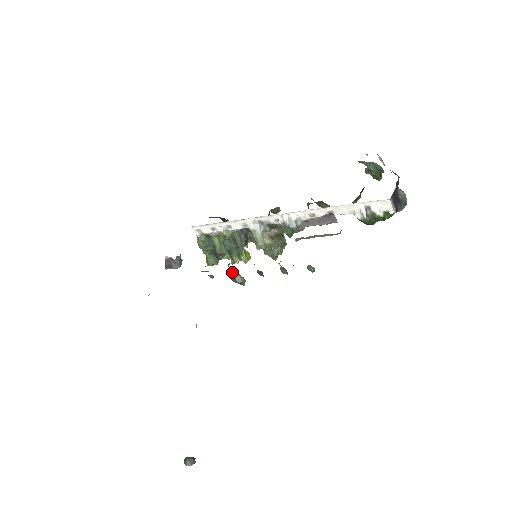
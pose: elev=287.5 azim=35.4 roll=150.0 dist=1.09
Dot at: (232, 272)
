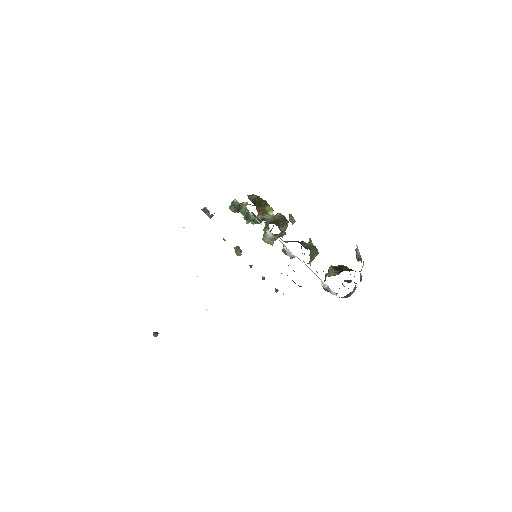
Dot at: (237, 249)
